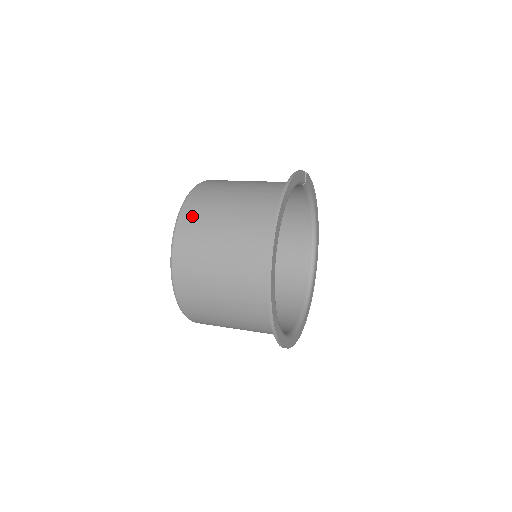
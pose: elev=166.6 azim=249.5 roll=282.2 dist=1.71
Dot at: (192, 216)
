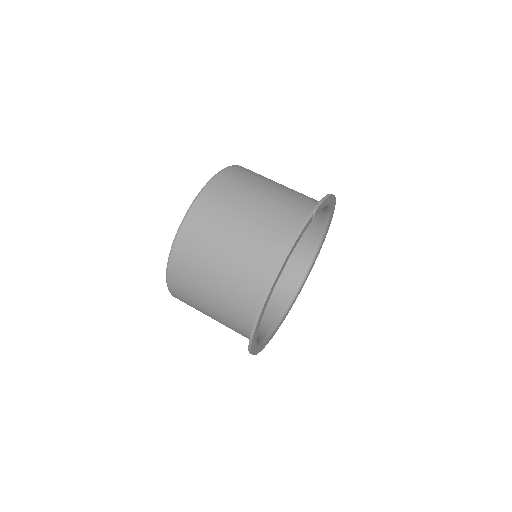
Dot at: (184, 258)
